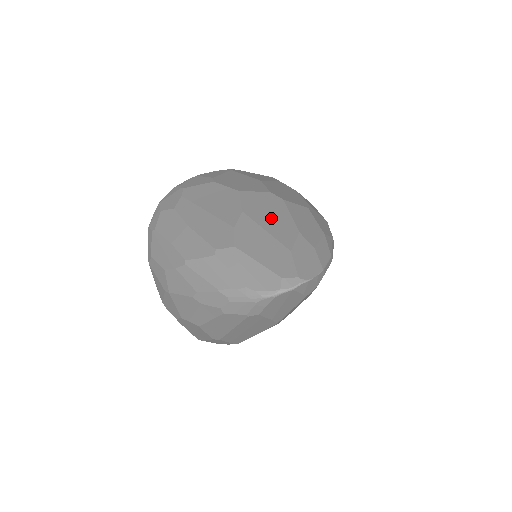
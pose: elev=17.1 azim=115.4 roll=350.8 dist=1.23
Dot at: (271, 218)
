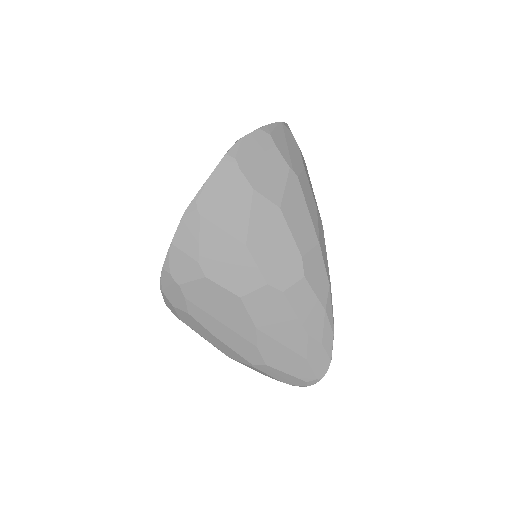
Dot at: (281, 327)
